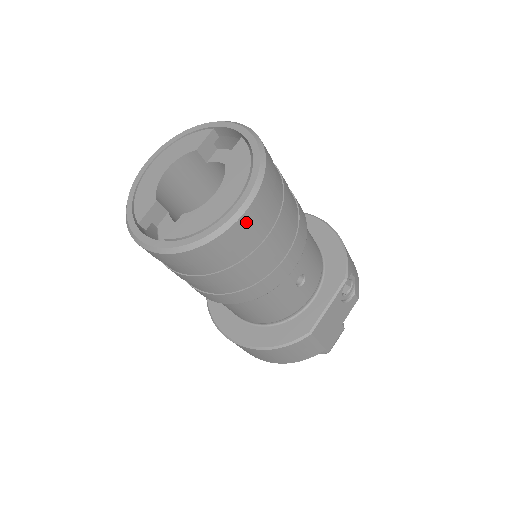
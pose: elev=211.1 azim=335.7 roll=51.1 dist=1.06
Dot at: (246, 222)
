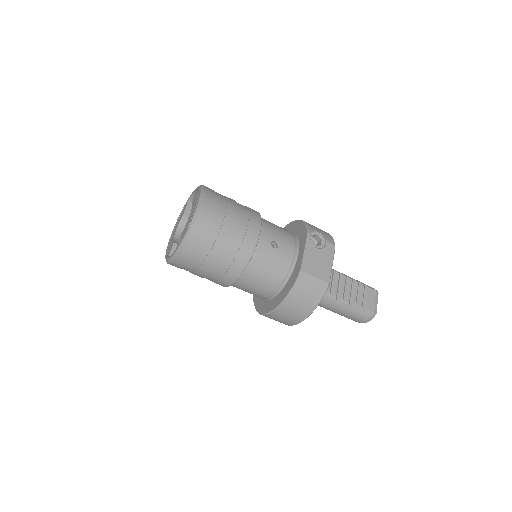
Dot at: (203, 214)
